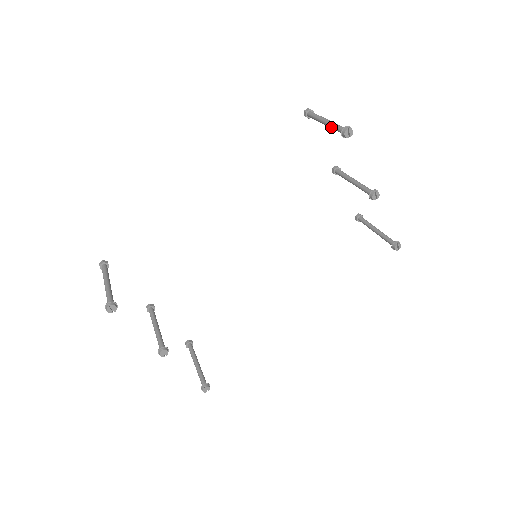
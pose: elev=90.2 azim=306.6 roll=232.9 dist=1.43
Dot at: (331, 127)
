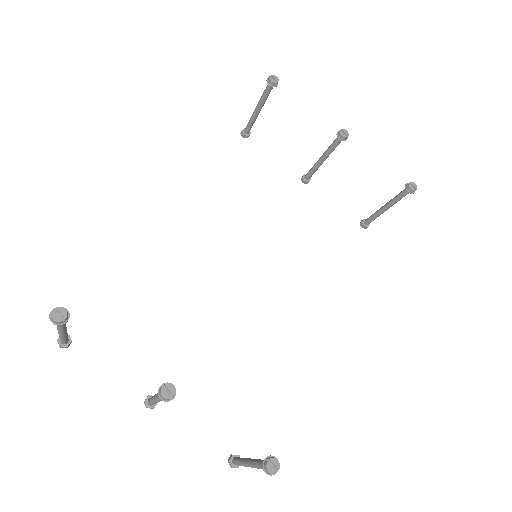
Dot at: (261, 101)
